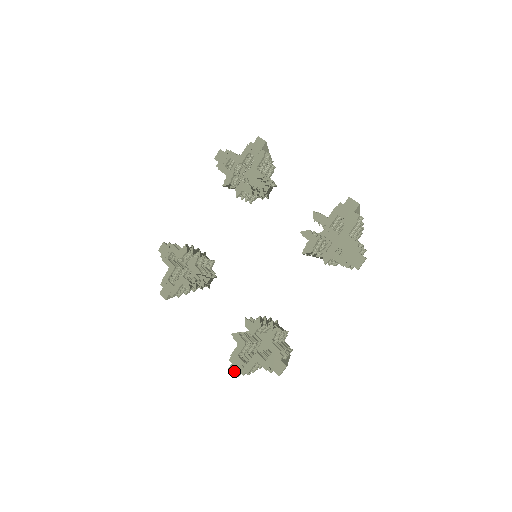
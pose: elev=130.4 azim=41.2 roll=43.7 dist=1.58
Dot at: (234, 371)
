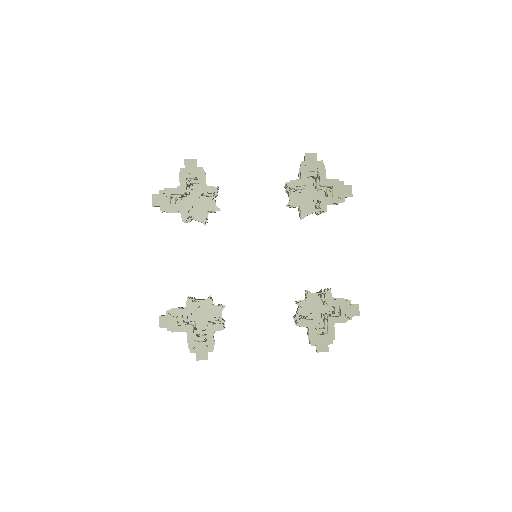
Dot at: (323, 348)
